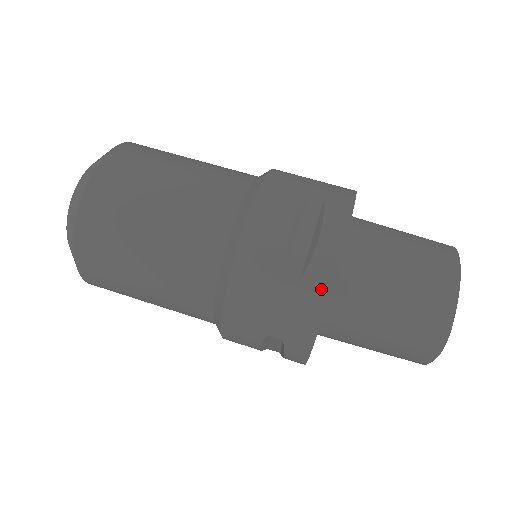
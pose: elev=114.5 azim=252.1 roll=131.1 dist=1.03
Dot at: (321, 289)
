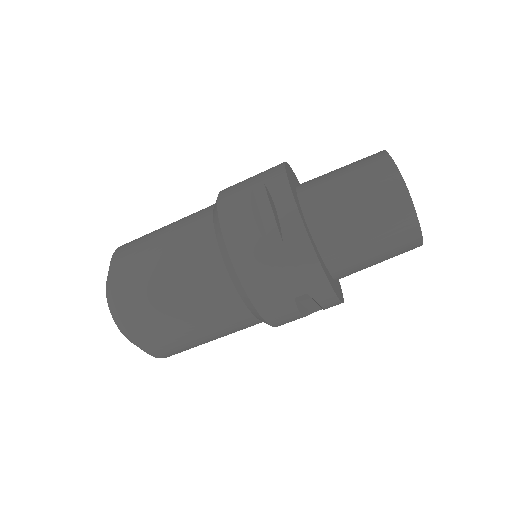
Dot at: occluded
